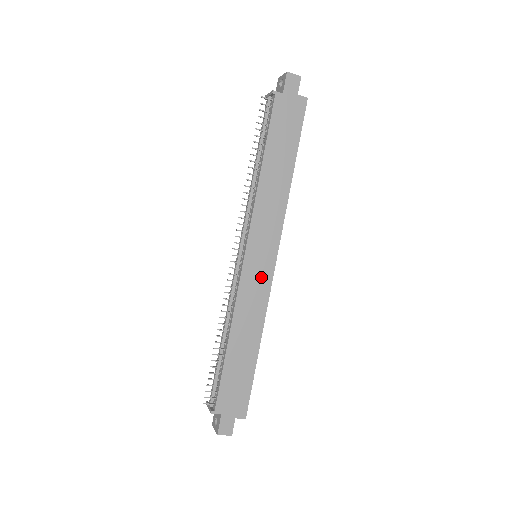
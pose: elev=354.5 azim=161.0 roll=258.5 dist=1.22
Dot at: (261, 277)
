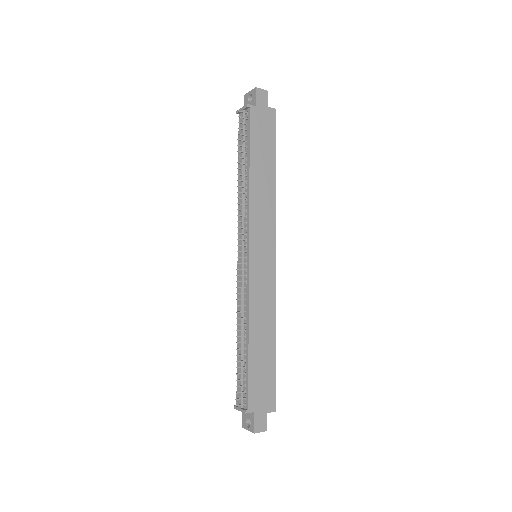
Dot at: (266, 274)
